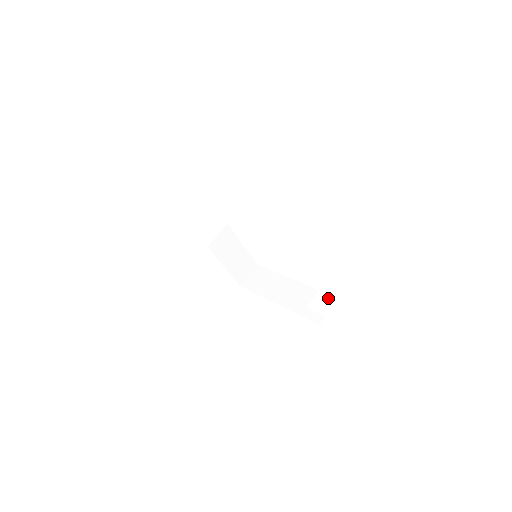
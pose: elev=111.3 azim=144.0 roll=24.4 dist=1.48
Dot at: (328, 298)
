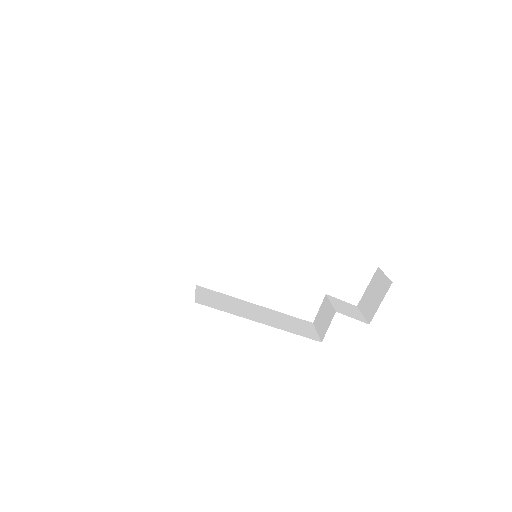
Dot at: (343, 307)
